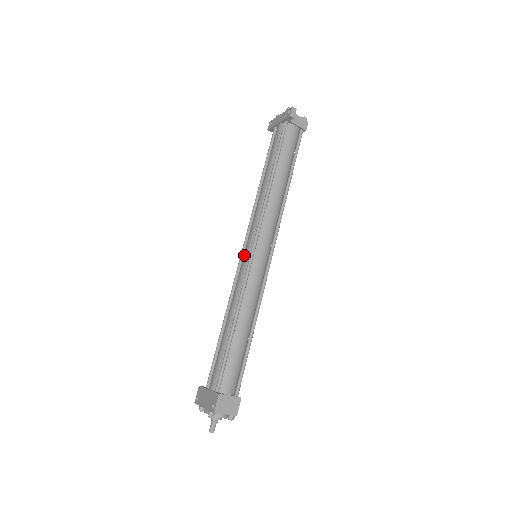
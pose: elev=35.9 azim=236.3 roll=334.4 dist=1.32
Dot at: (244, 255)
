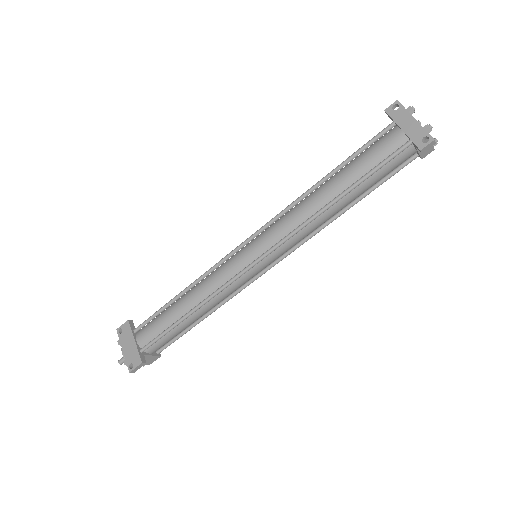
Dot at: (244, 253)
